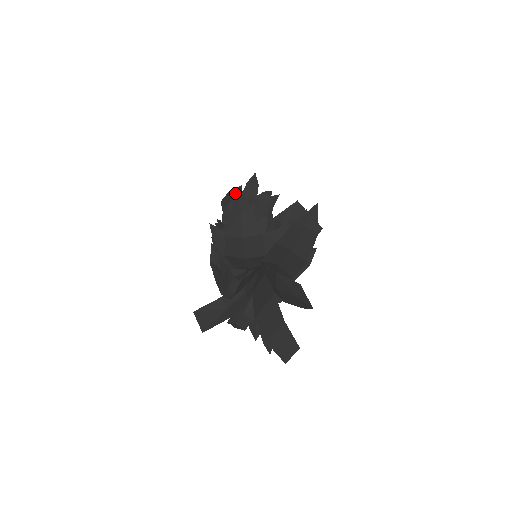
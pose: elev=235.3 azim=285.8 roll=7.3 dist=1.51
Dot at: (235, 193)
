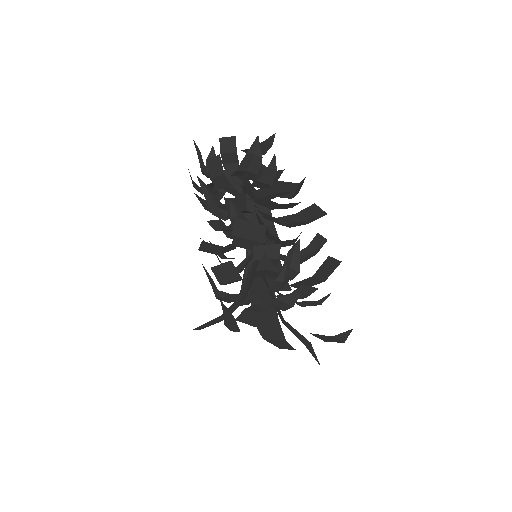
Dot at: (225, 146)
